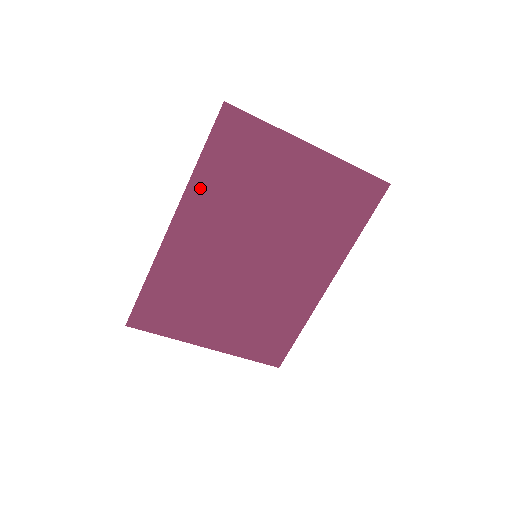
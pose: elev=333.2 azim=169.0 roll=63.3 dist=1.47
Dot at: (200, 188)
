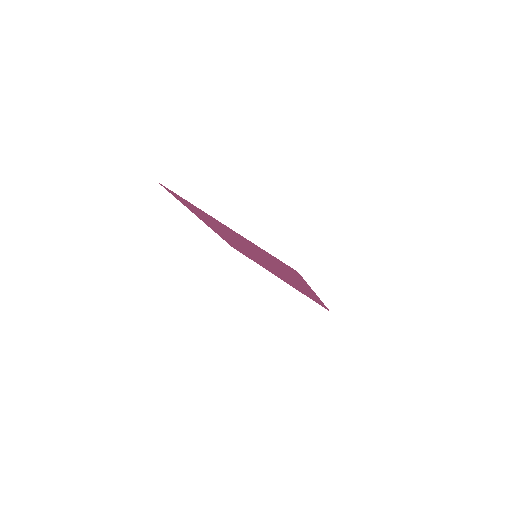
Dot at: (195, 213)
